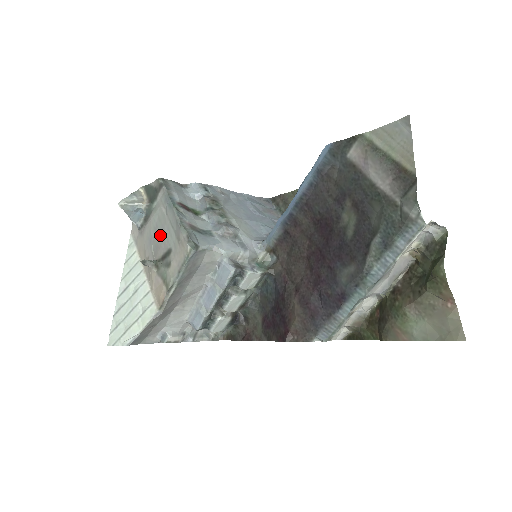
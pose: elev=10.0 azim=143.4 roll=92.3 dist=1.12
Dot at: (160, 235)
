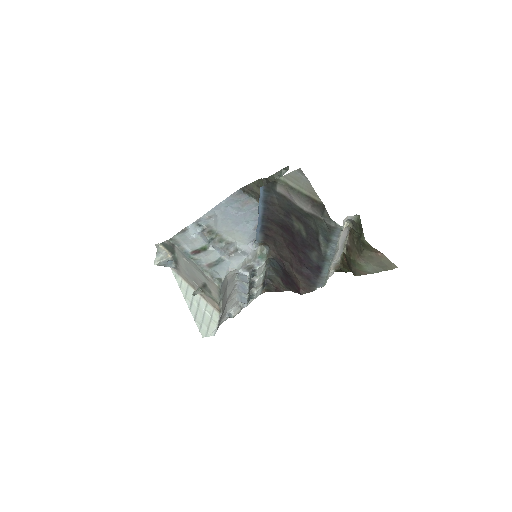
Dot at: (193, 274)
